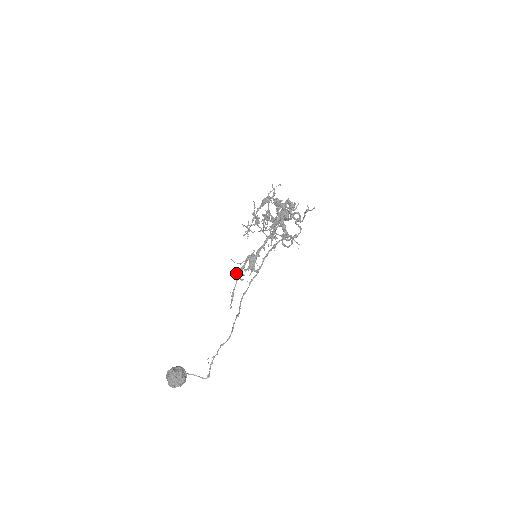
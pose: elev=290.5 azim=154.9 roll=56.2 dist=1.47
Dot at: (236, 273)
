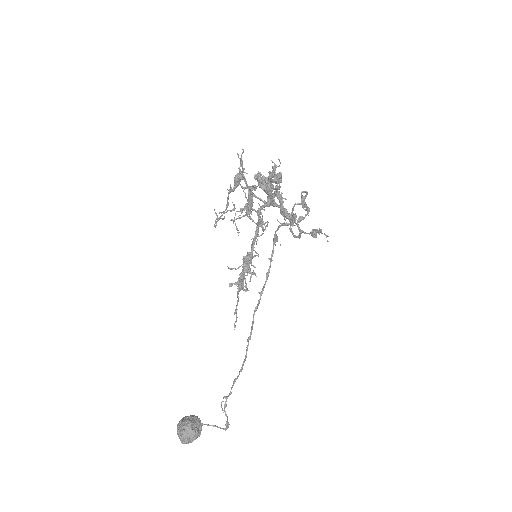
Dot at: (235, 283)
